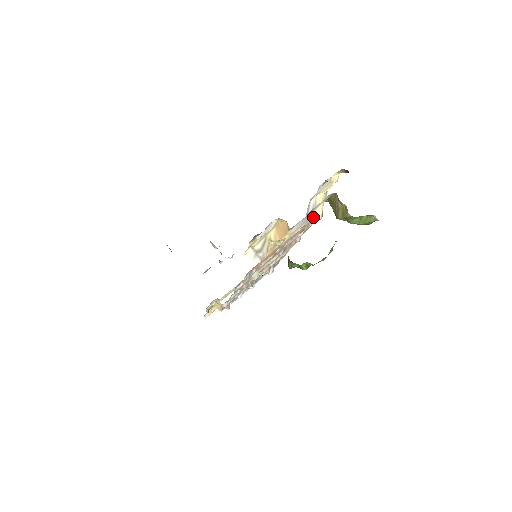
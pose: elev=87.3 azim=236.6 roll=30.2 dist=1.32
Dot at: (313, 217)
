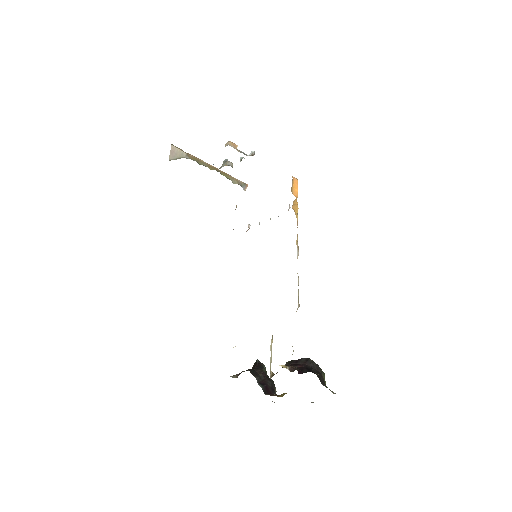
Dot at: occluded
